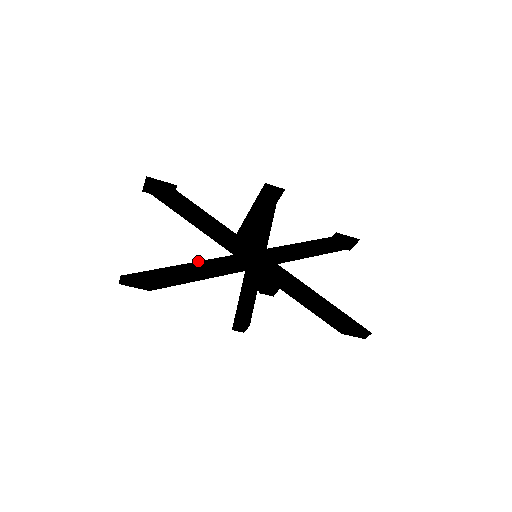
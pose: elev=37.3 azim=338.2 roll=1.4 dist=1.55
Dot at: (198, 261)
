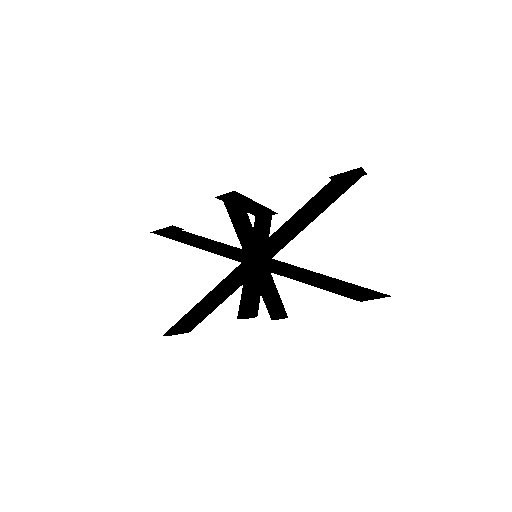
Dot at: (207, 294)
